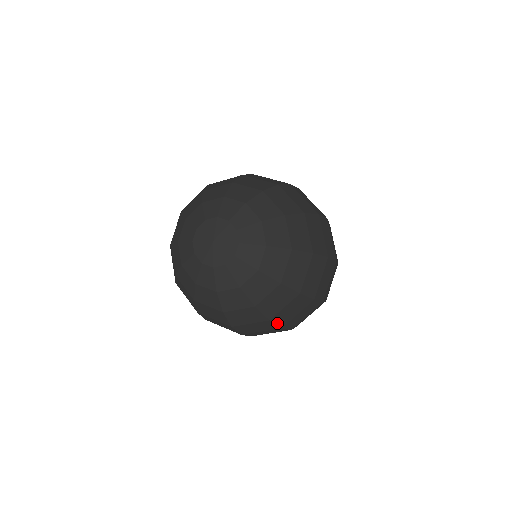
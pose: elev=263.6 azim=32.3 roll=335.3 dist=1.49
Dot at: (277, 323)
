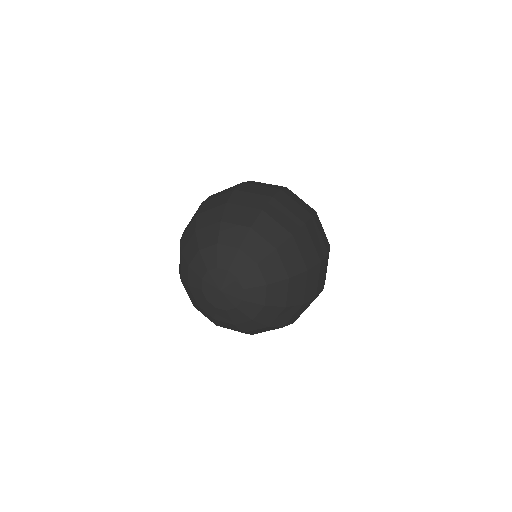
Dot at: occluded
